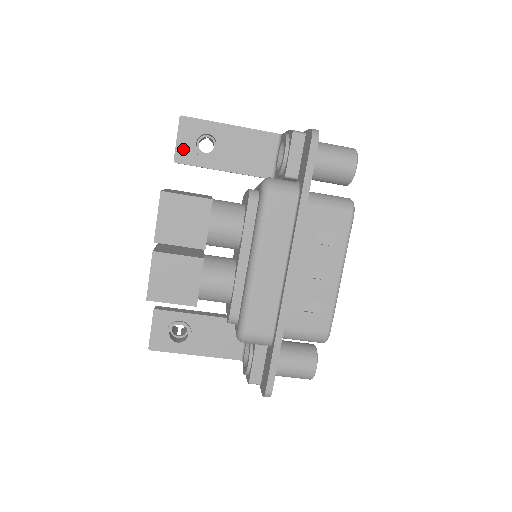
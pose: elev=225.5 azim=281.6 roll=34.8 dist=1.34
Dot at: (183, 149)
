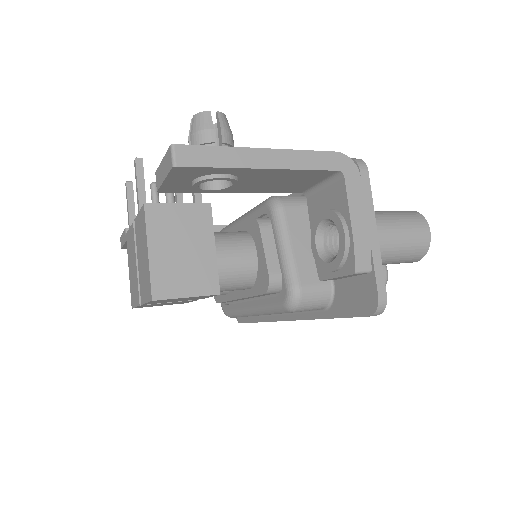
Dot at: (174, 185)
